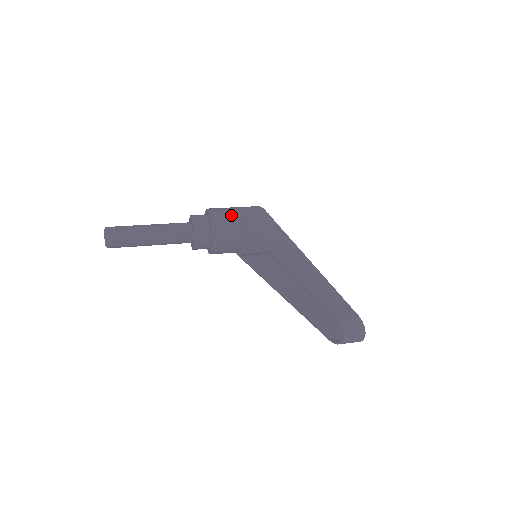
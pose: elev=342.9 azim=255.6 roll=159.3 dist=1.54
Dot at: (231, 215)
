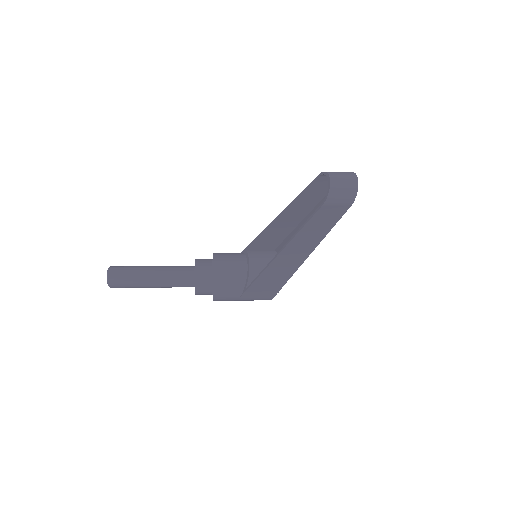
Dot at: occluded
